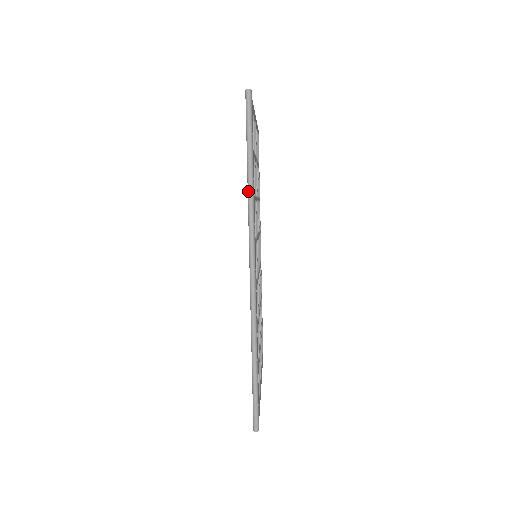
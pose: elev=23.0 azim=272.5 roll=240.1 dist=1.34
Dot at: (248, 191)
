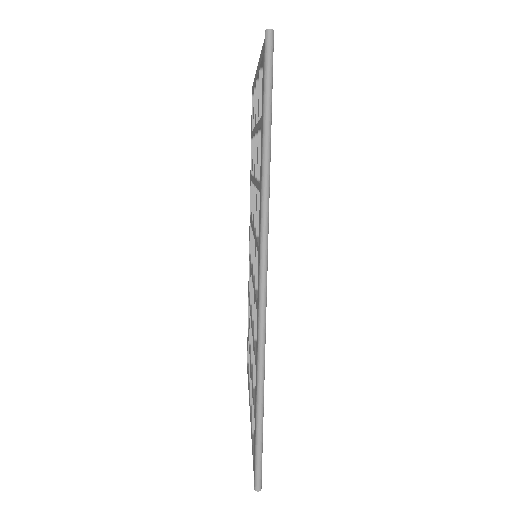
Dot at: (262, 180)
